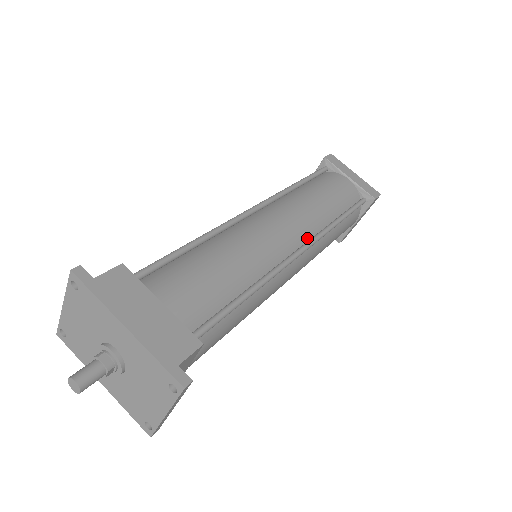
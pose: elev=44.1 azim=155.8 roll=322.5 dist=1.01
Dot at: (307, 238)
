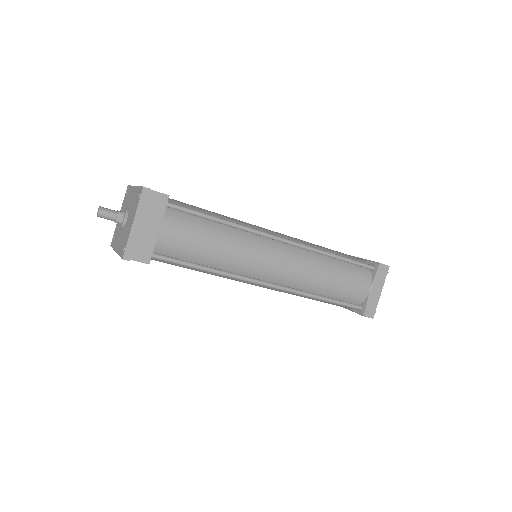
Dot at: occluded
